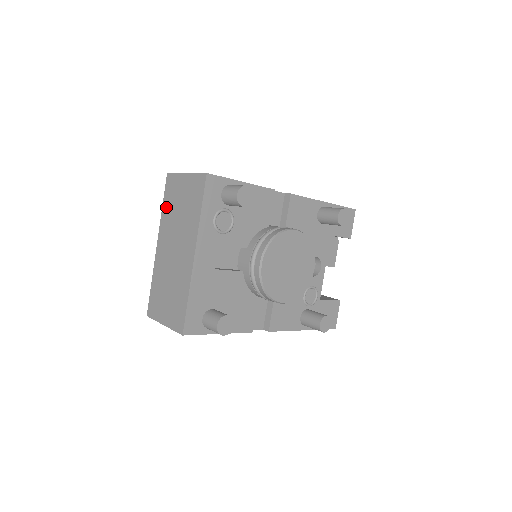
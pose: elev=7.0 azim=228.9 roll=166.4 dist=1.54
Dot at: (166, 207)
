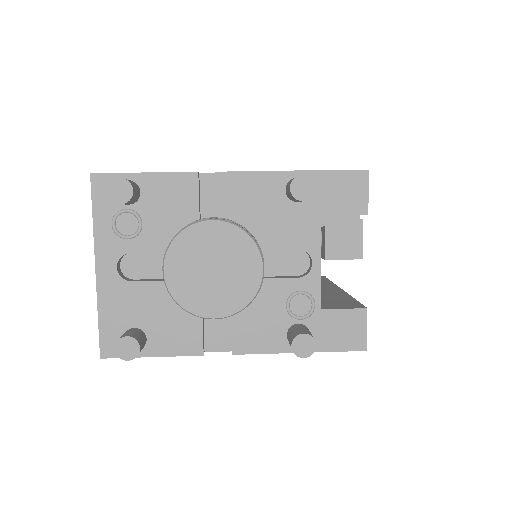
Dot at: occluded
